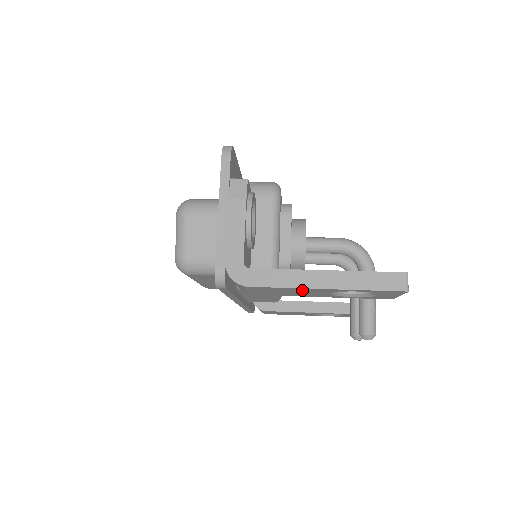
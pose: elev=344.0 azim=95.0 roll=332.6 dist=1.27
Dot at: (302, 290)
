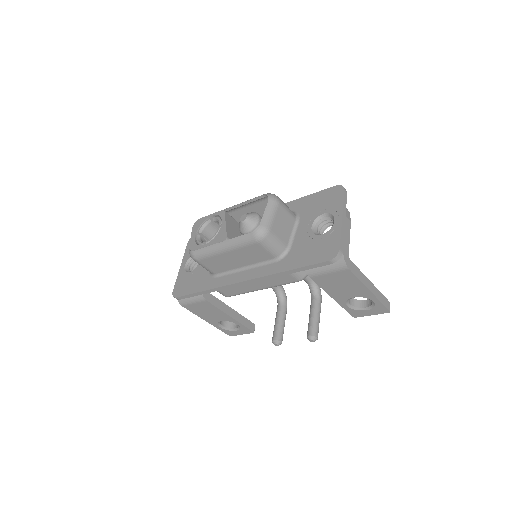
Dot at: (356, 287)
